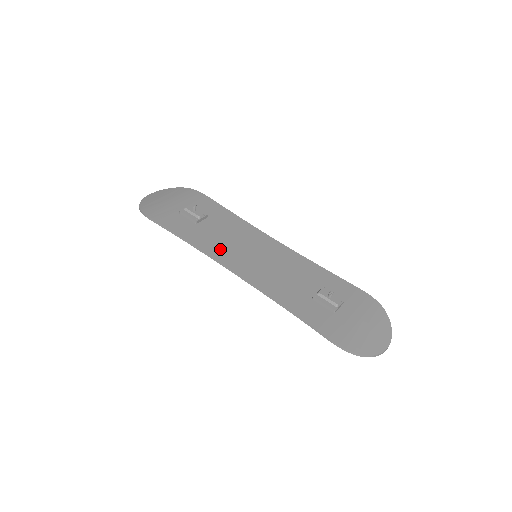
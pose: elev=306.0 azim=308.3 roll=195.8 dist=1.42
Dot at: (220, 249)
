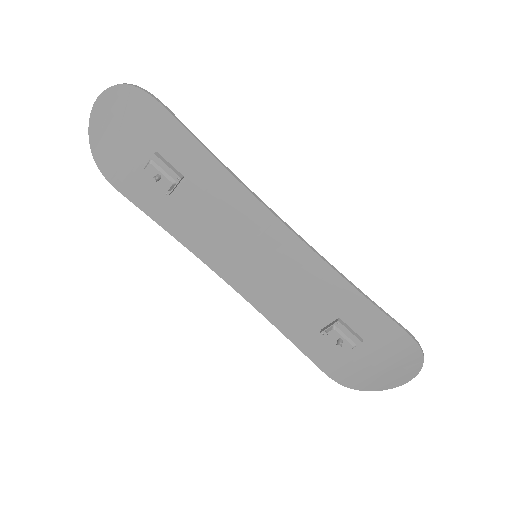
Dot at: (207, 246)
